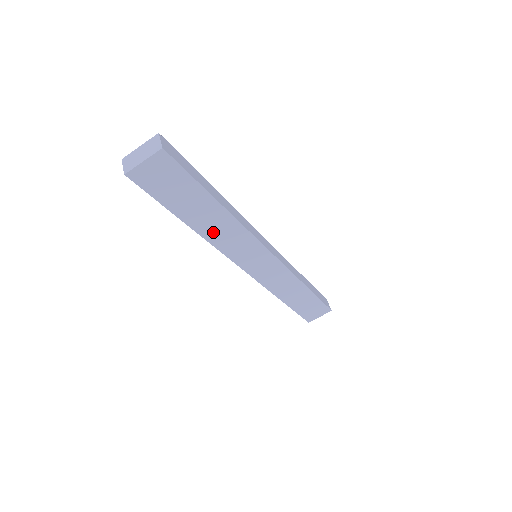
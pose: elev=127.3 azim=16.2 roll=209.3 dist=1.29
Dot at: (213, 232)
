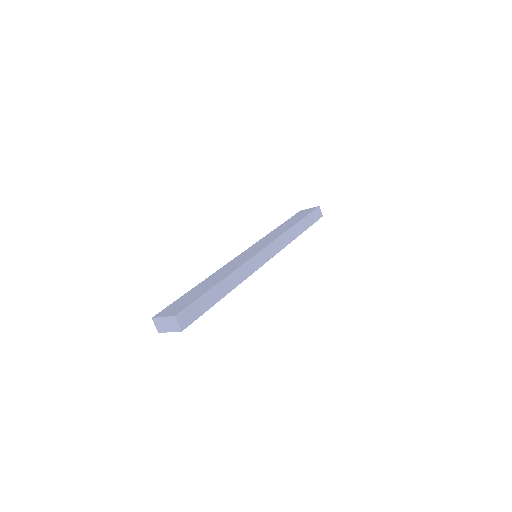
Dot at: occluded
